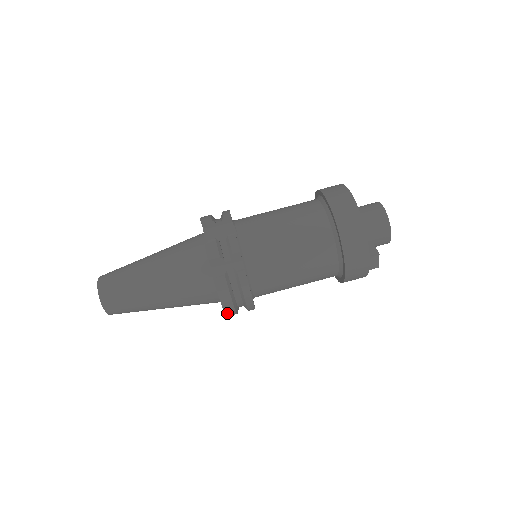
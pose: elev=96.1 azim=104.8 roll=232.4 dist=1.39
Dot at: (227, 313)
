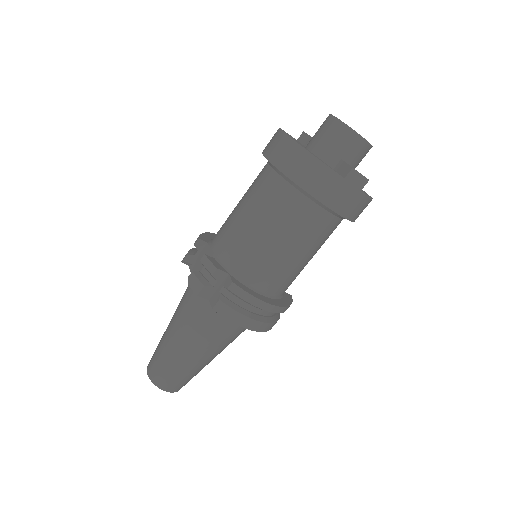
Dot at: (258, 330)
